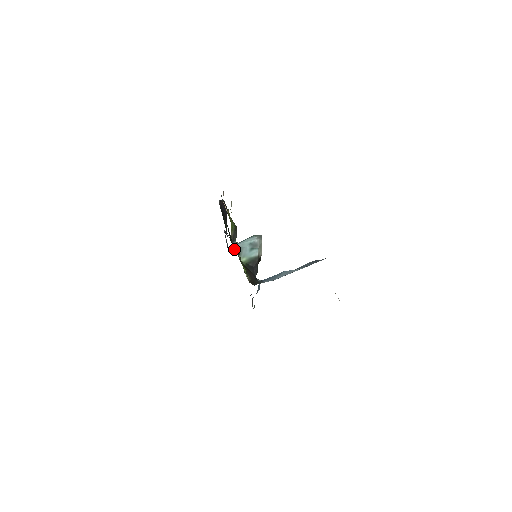
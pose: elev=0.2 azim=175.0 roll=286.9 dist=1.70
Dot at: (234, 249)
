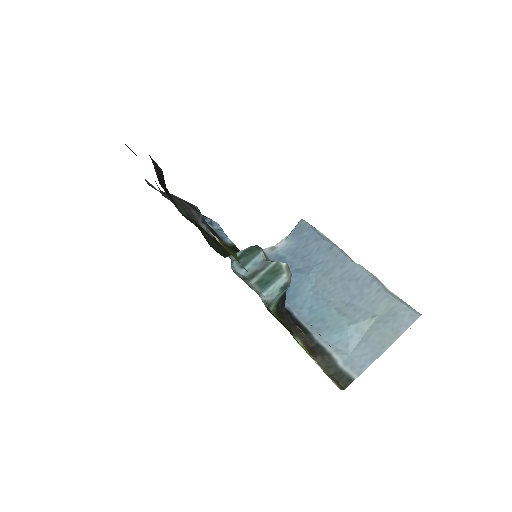
Dot at: (215, 250)
